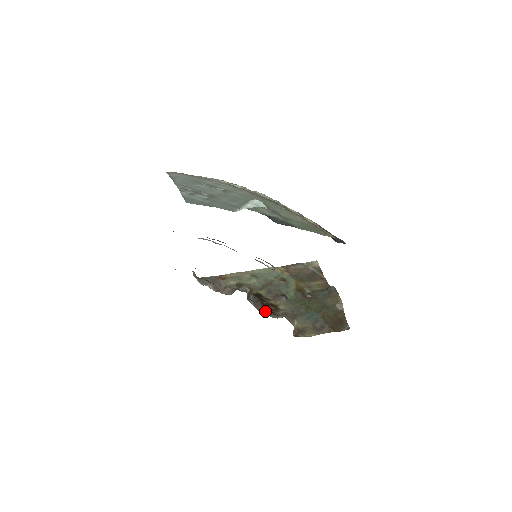
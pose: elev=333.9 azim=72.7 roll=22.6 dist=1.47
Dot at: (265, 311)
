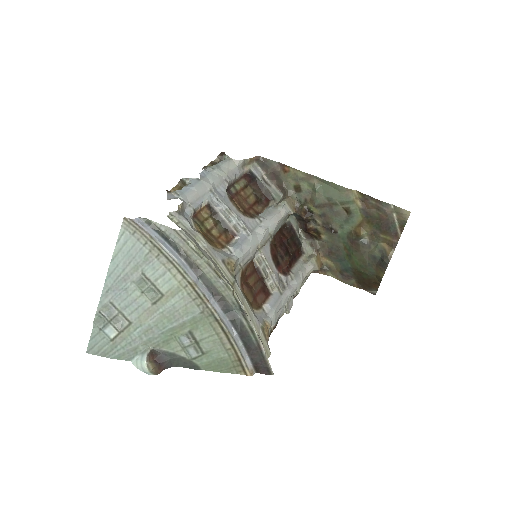
Dot at: (305, 232)
